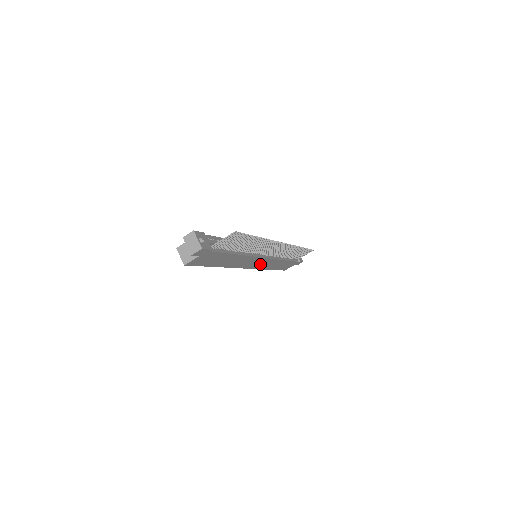
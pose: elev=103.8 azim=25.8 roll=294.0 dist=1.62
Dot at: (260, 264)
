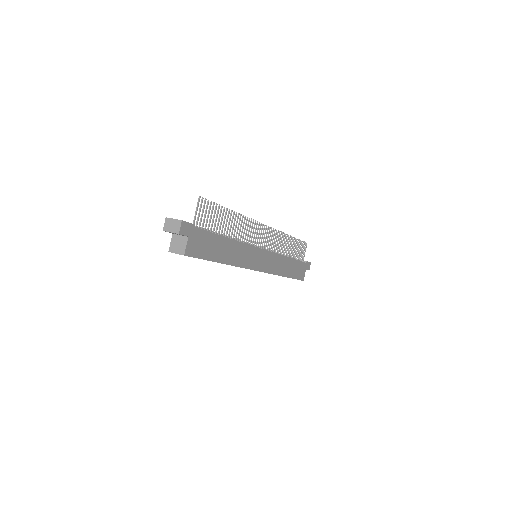
Dot at: (267, 263)
